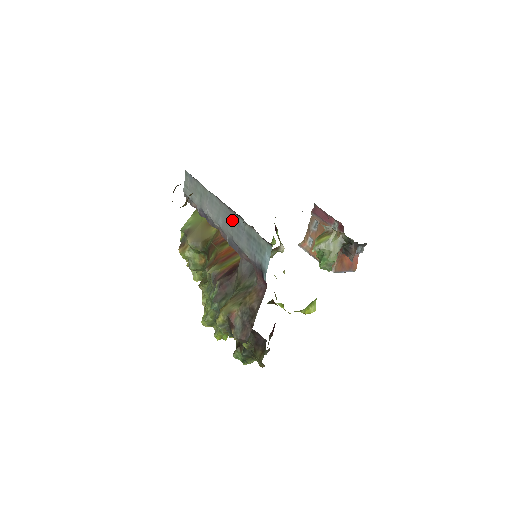
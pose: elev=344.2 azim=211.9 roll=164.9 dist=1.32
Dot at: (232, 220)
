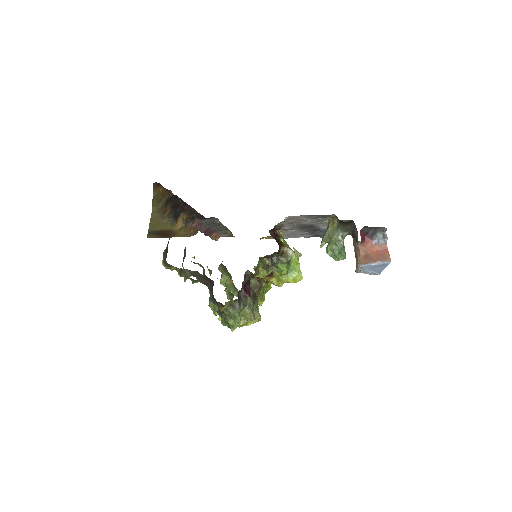
Dot at: occluded
